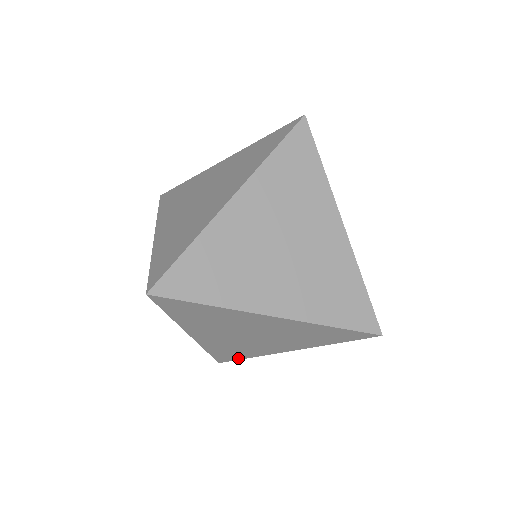
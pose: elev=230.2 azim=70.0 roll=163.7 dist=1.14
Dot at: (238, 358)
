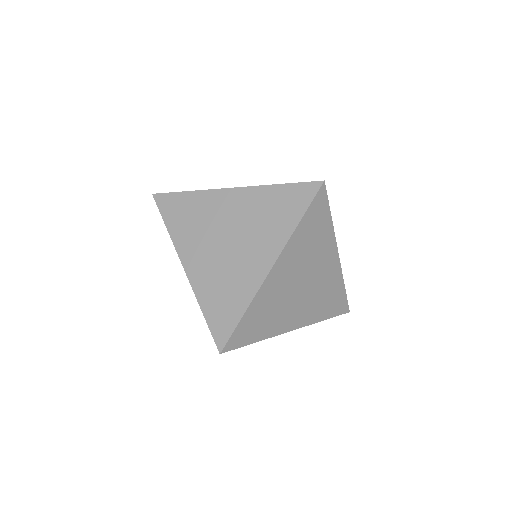
Dot at: (234, 322)
